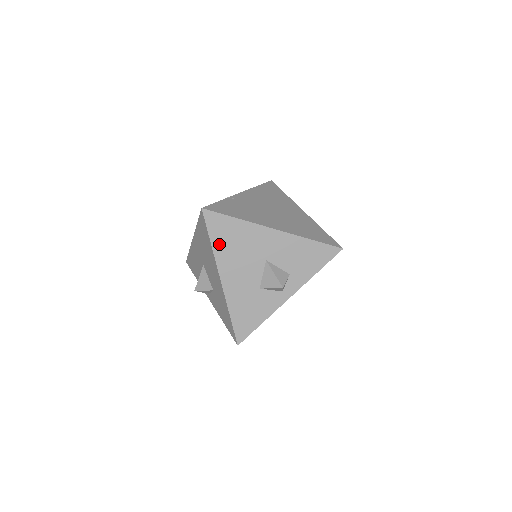
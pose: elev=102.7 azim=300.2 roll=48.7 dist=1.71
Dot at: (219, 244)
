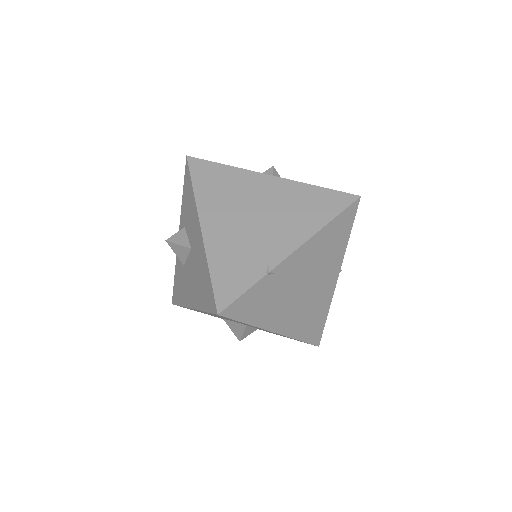
Dot at: occluded
